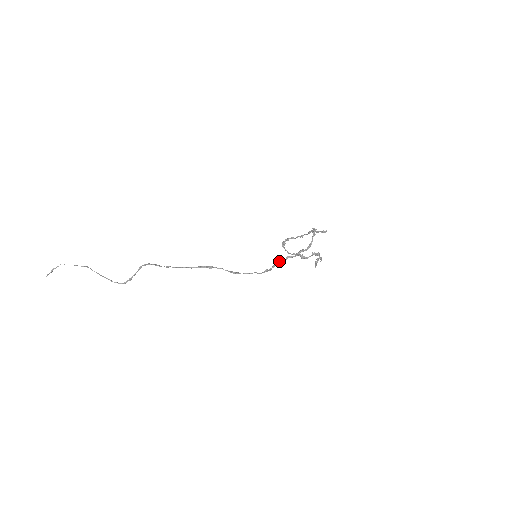
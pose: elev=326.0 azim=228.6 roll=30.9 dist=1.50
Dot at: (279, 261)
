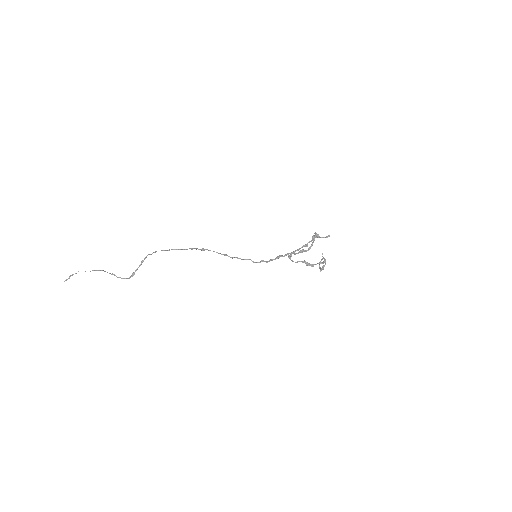
Dot at: (277, 256)
